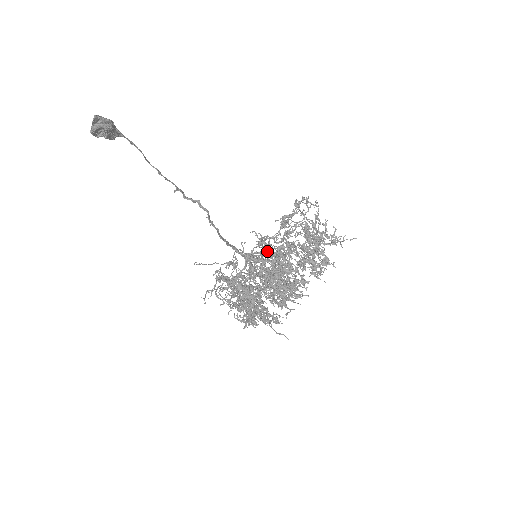
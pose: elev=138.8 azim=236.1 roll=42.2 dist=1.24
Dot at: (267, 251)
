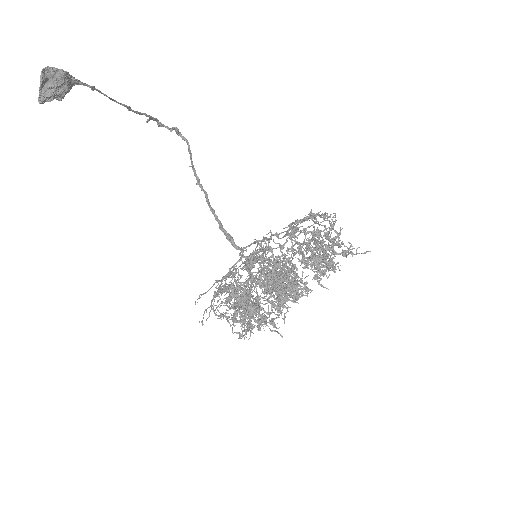
Dot at: (266, 238)
